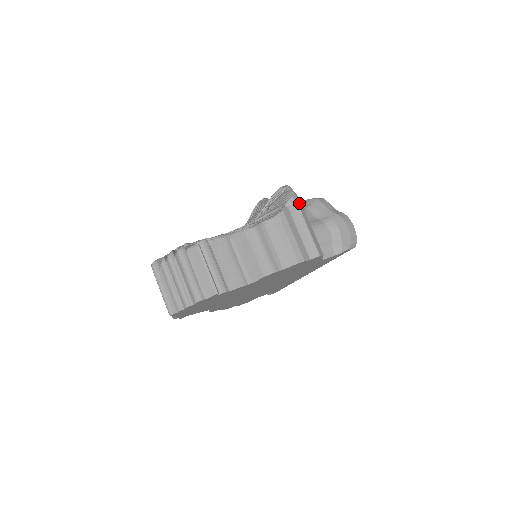
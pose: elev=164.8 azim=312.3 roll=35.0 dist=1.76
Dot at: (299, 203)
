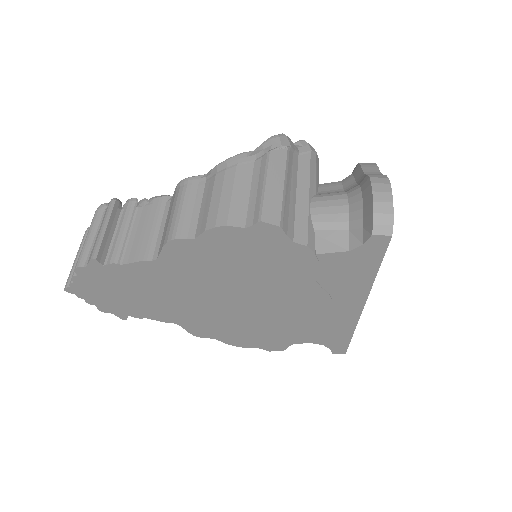
Dot at: (277, 147)
